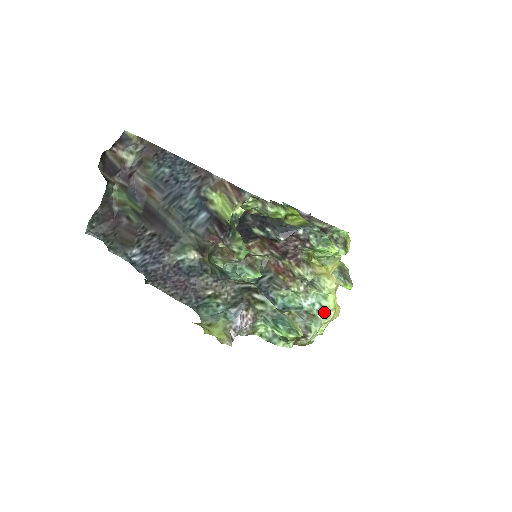
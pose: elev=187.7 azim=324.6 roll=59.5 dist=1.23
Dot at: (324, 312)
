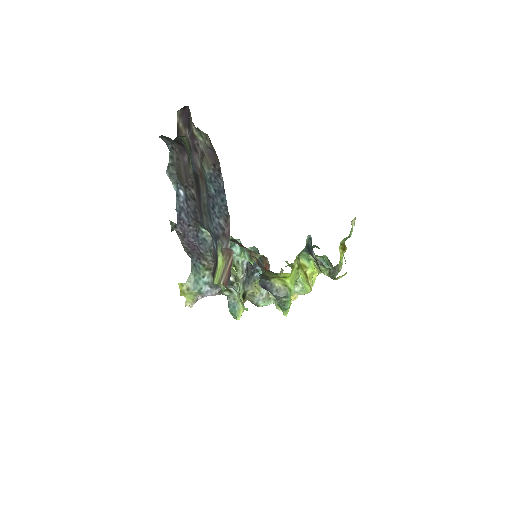
Dot at: occluded
